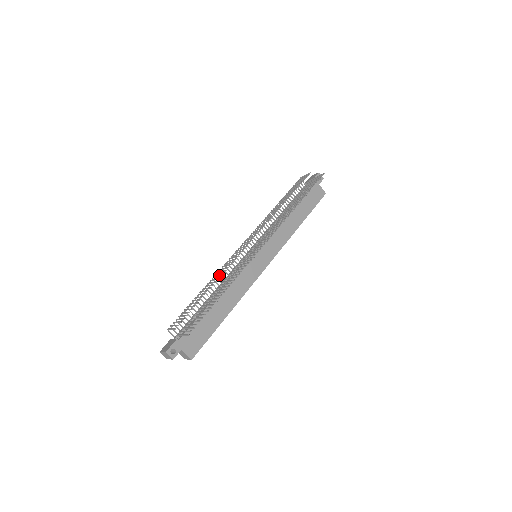
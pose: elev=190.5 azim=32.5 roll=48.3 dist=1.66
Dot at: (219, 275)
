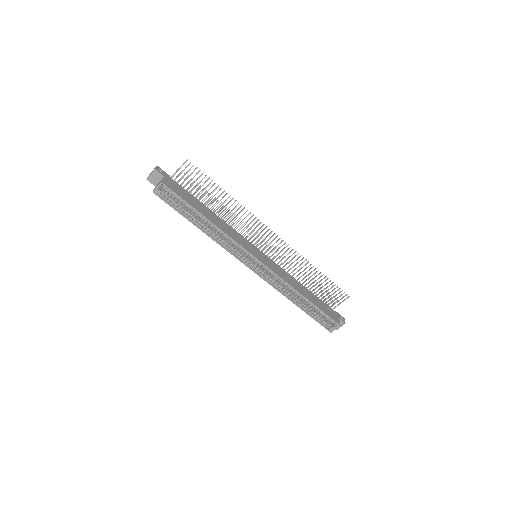
Dot at: occluded
